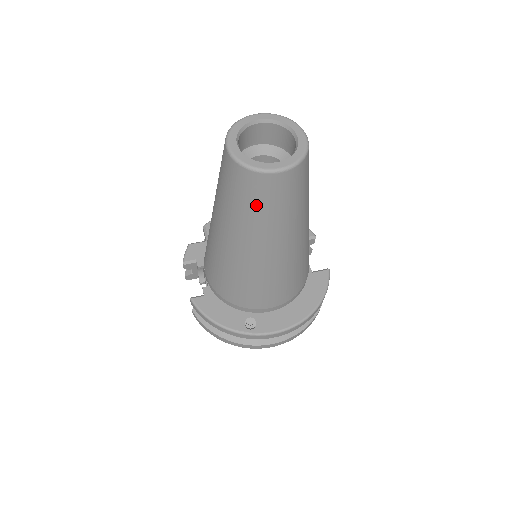
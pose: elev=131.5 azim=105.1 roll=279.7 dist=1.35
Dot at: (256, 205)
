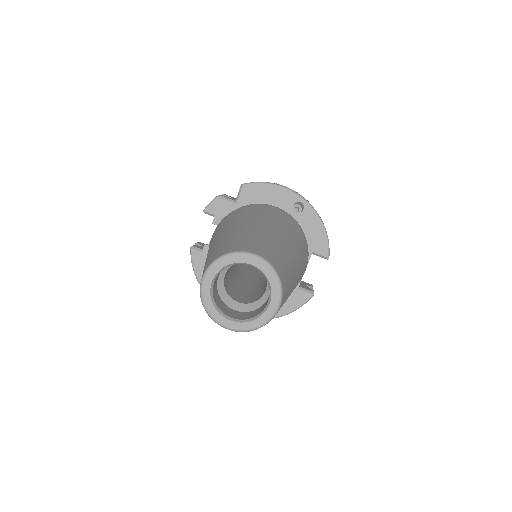
Dot at: occluded
